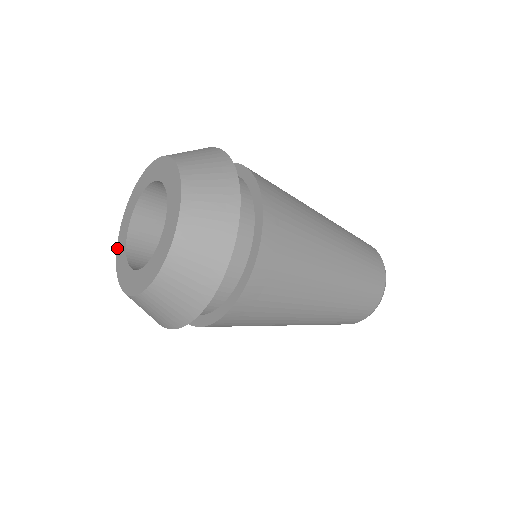
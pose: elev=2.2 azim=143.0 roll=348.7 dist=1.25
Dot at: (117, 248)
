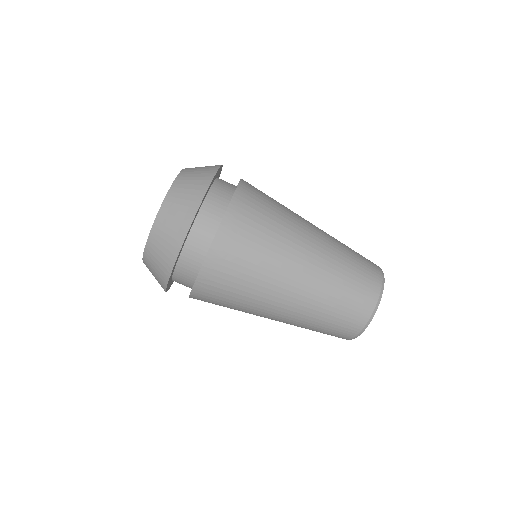
Dot at: occluded
